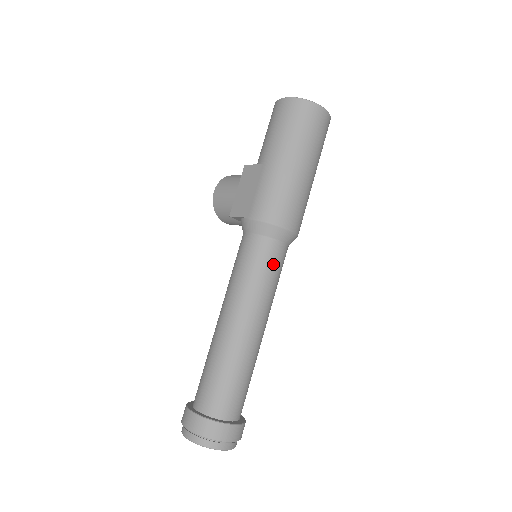
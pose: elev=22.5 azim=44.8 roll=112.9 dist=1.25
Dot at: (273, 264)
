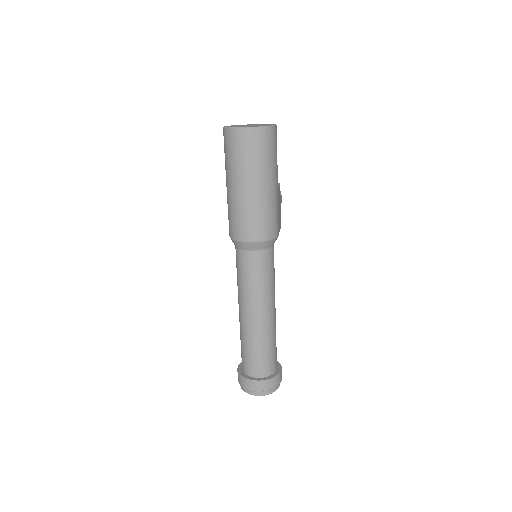
Dot at: (250, 269)
